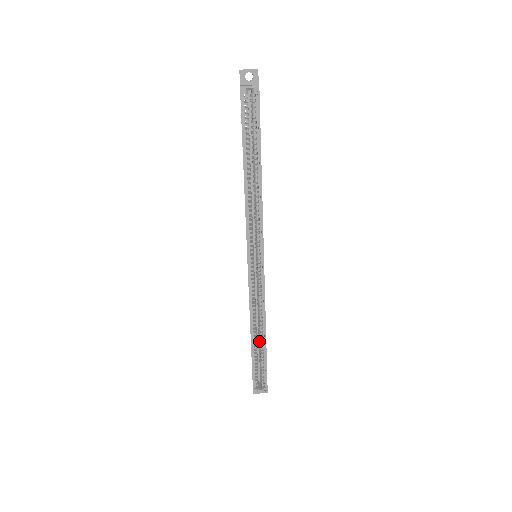
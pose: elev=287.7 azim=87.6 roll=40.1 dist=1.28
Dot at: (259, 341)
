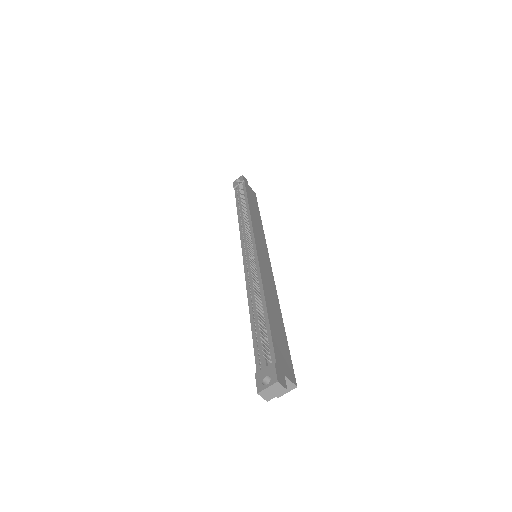
Dot at: occluded
